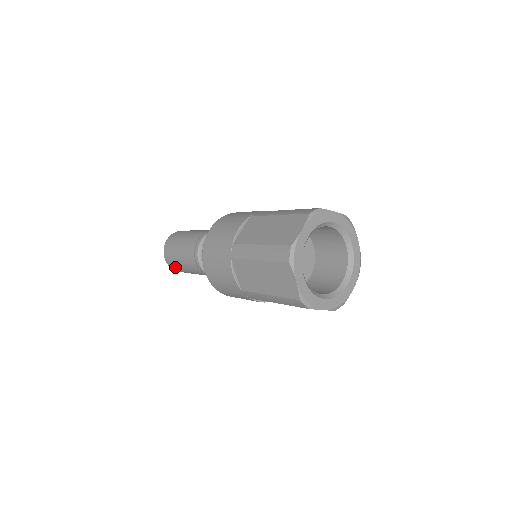
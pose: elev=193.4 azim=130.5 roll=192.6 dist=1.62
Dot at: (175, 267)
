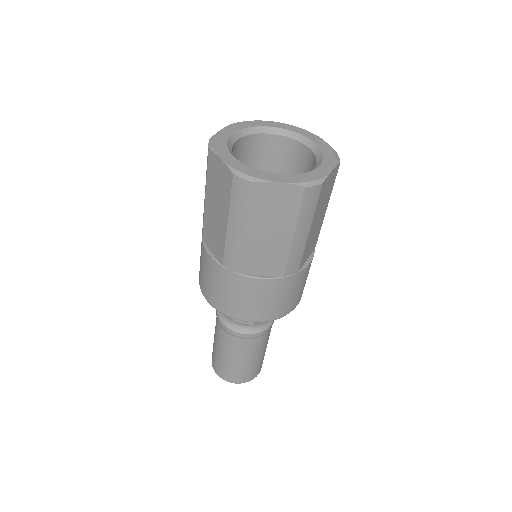
Dot at: (222, 370)
